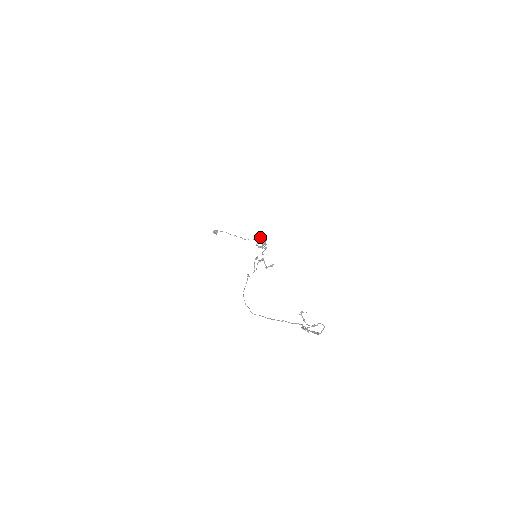
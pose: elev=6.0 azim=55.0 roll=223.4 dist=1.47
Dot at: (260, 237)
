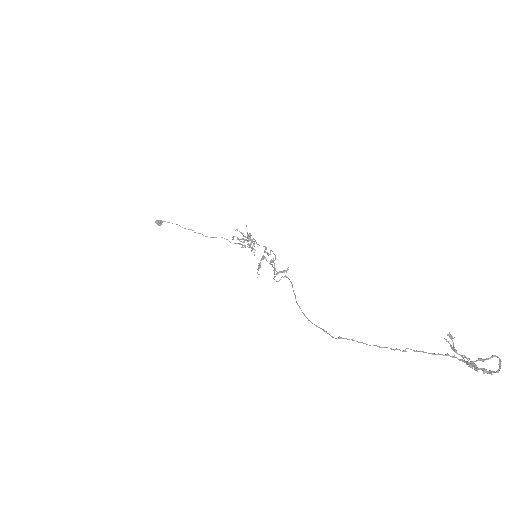
Dot at: occluded
